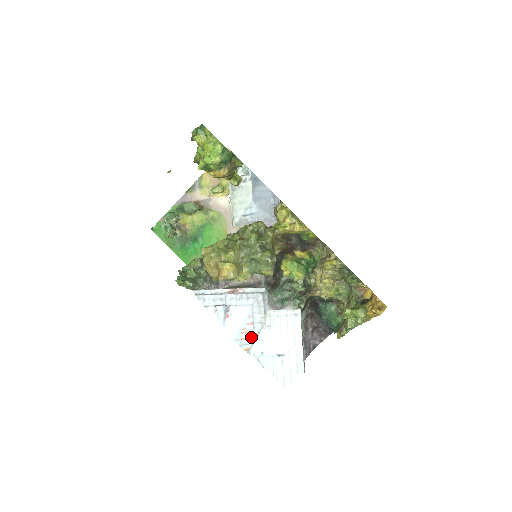
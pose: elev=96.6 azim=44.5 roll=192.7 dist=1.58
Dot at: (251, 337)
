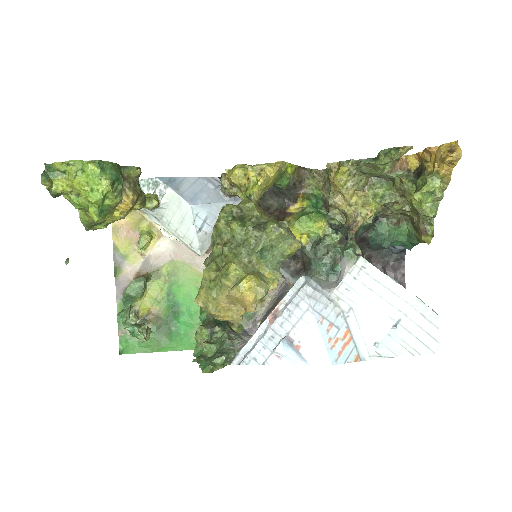
Dot at: (346, 341)
